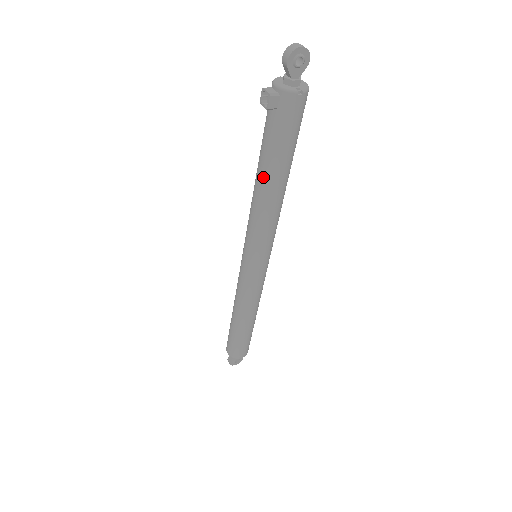
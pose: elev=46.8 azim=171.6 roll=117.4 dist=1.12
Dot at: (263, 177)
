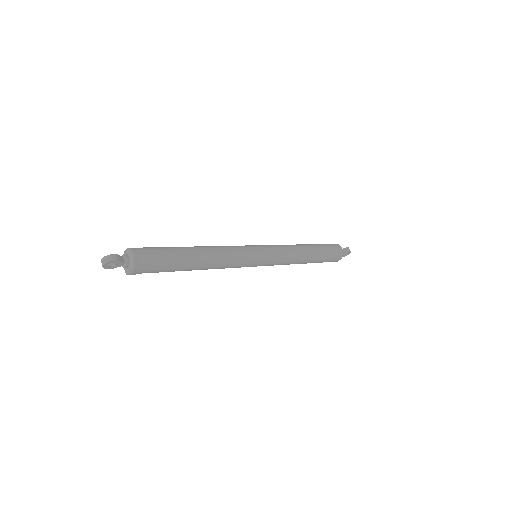
Dot at: occluded
